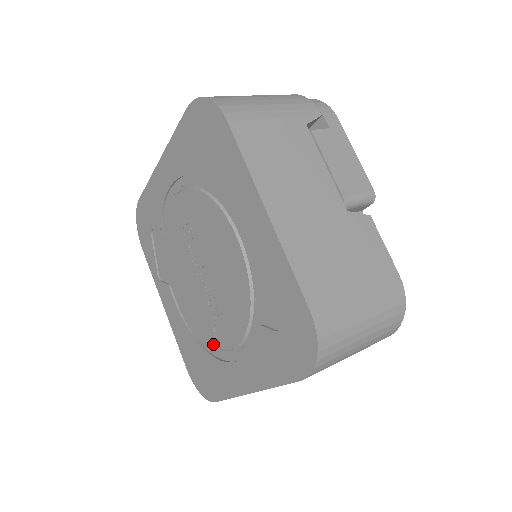
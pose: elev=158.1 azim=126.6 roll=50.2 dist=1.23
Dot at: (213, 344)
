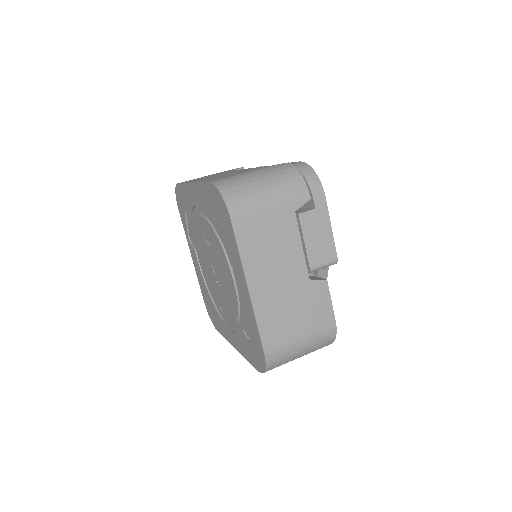
Dot at: (218, 308)
